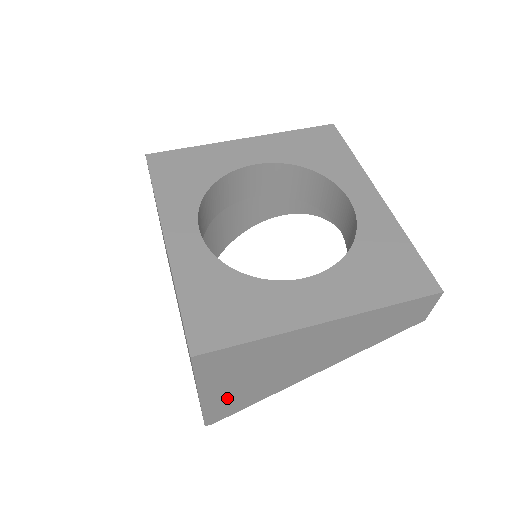
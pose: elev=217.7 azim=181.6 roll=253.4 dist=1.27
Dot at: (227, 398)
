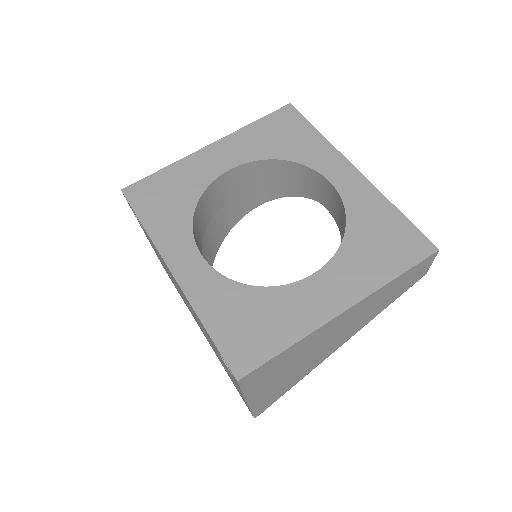
Dot at: (270, 393)
